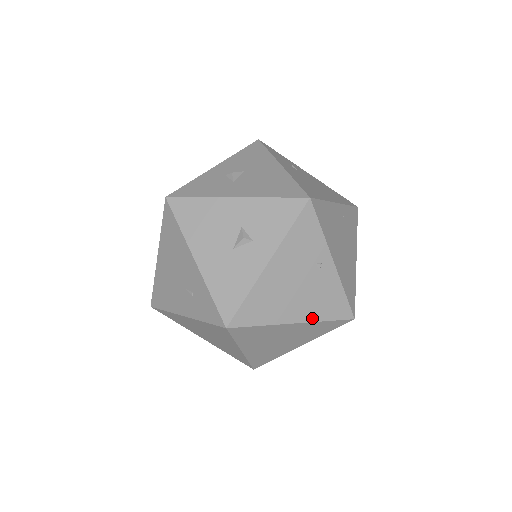
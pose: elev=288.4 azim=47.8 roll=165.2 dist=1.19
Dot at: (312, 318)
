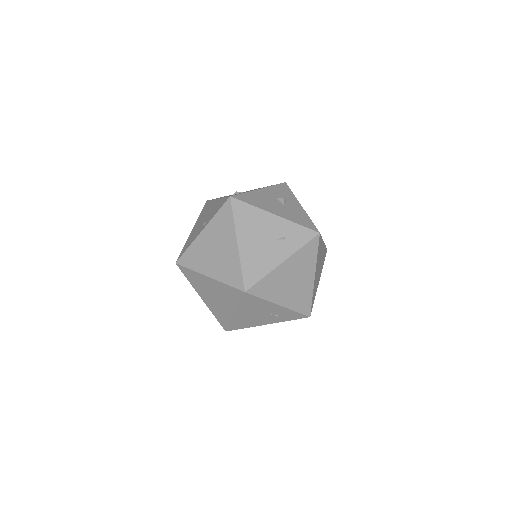
Dot at: occluded
